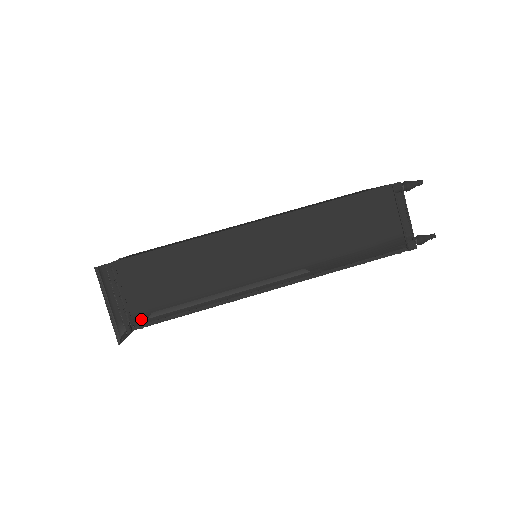
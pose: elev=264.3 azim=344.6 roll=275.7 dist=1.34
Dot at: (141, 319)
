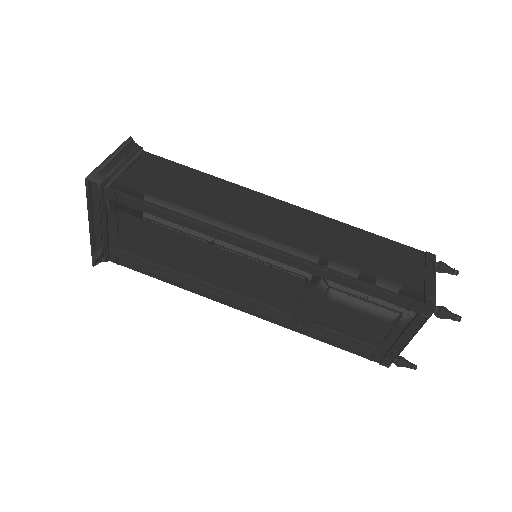
Dot at: (122, 188)
